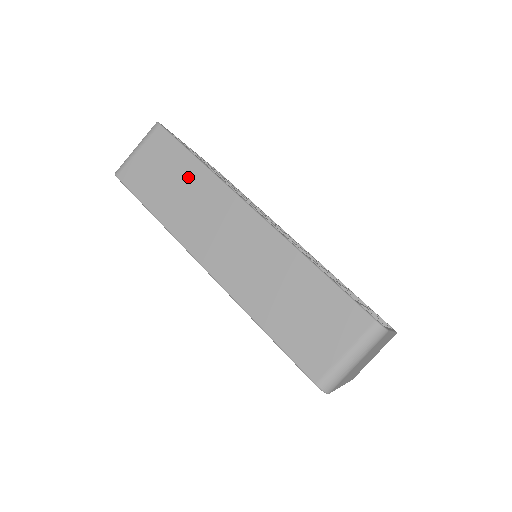
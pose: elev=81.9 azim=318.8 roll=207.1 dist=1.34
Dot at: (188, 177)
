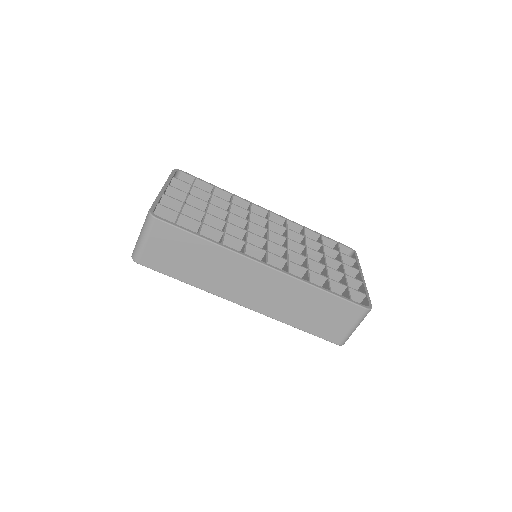
Dot at: (203, 254)
